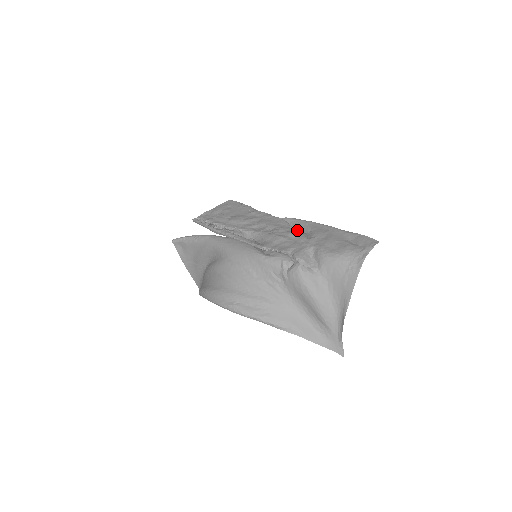
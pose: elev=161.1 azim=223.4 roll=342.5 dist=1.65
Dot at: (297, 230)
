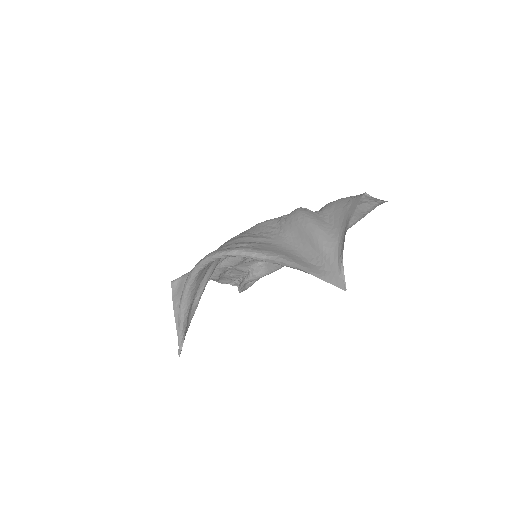
Dot at: occluded
